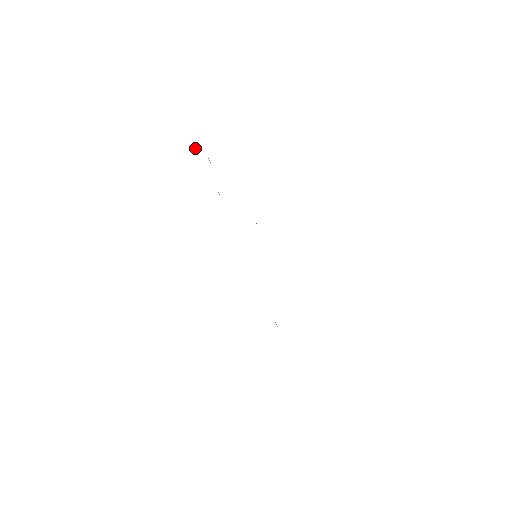
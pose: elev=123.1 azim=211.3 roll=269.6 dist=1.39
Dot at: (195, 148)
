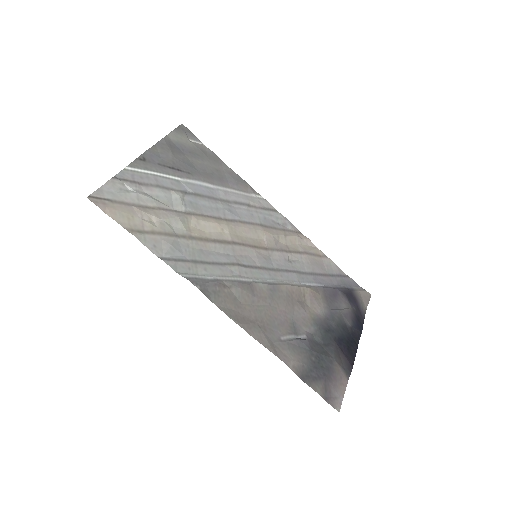
Dot at: (126, 185)
